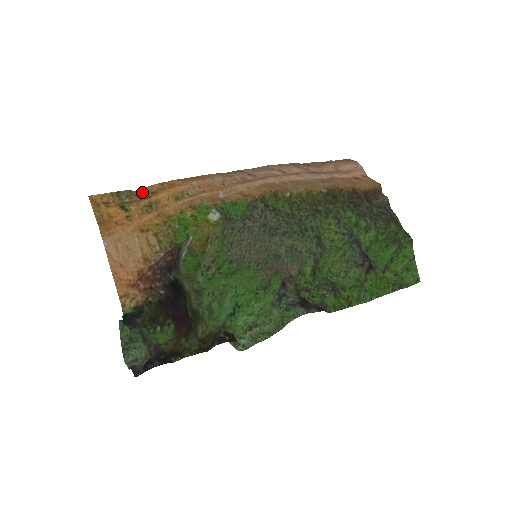
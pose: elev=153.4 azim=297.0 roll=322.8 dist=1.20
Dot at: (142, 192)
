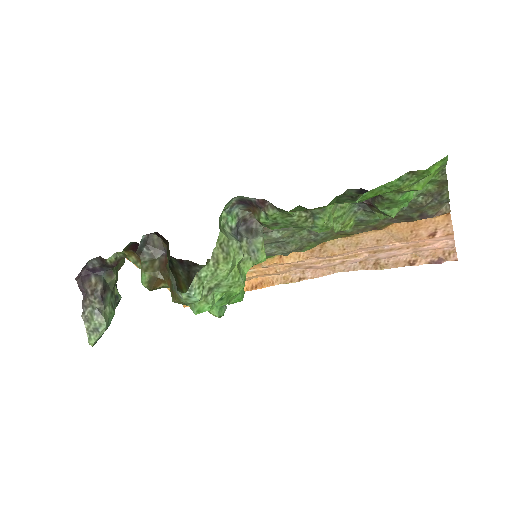
Dot at: occluded
